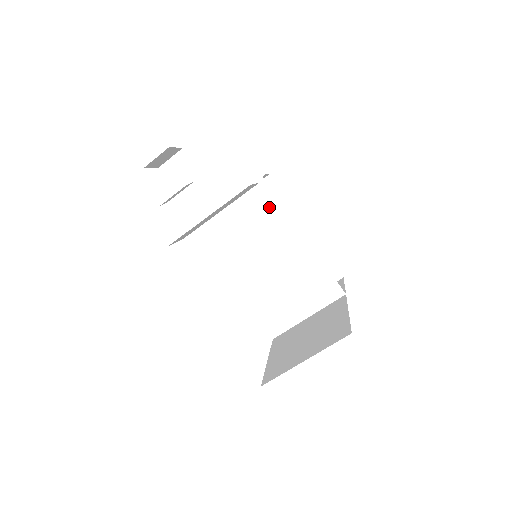
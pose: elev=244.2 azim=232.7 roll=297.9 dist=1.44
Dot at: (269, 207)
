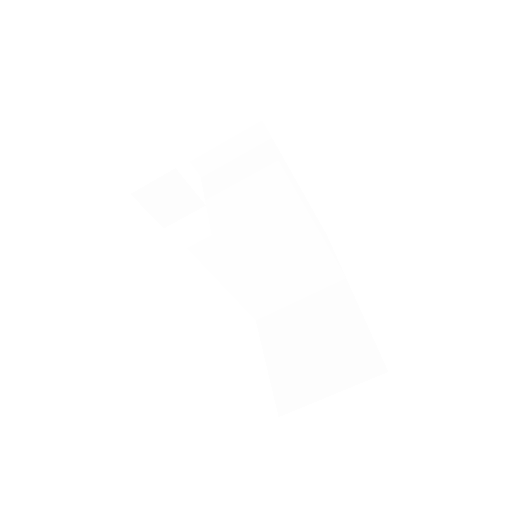
Dot at: (279, 197)
